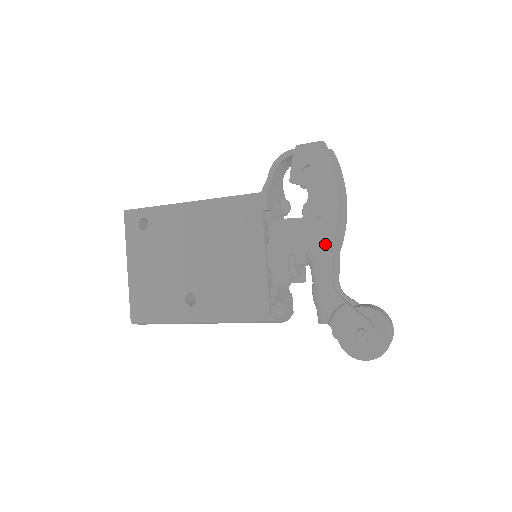
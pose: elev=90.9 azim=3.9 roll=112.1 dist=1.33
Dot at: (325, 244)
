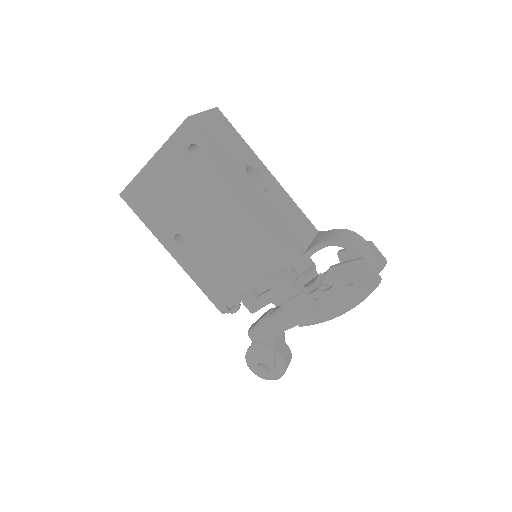
Dot at: (301, 320)
